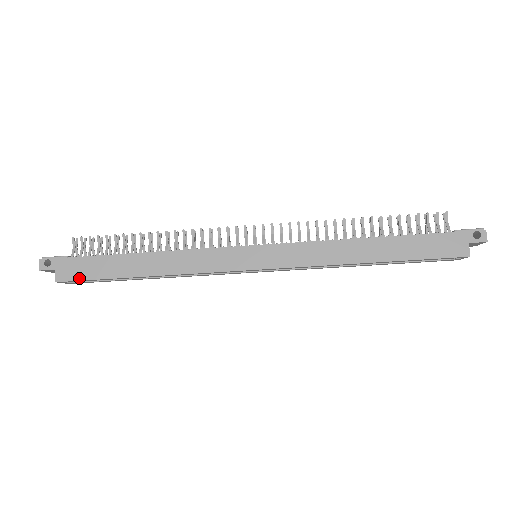
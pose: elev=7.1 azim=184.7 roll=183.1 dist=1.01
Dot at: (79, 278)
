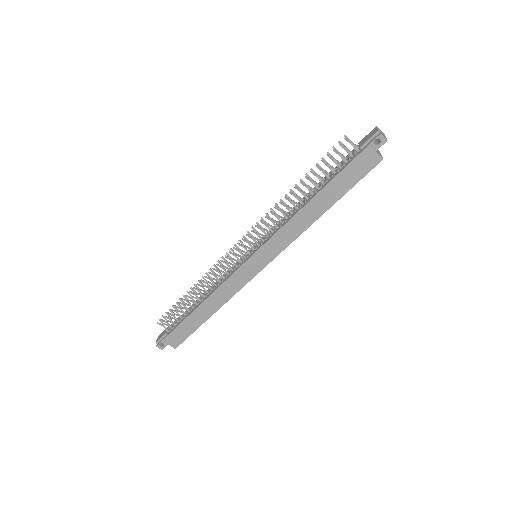
Dot at: (183, 340)
